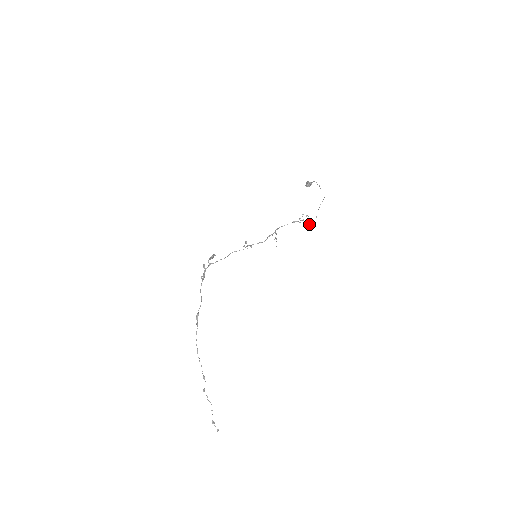
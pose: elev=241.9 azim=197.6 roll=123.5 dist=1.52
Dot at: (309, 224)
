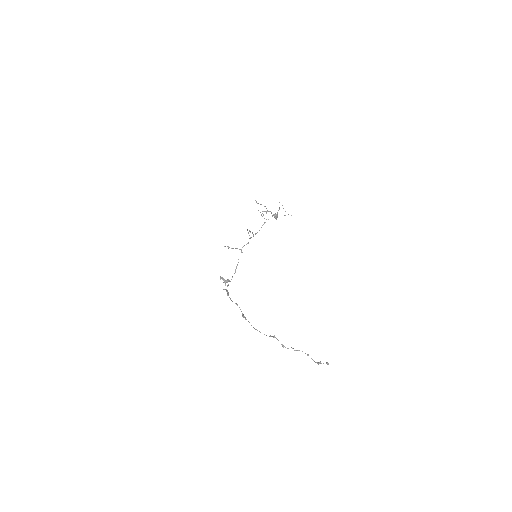
Dot at: occluded
